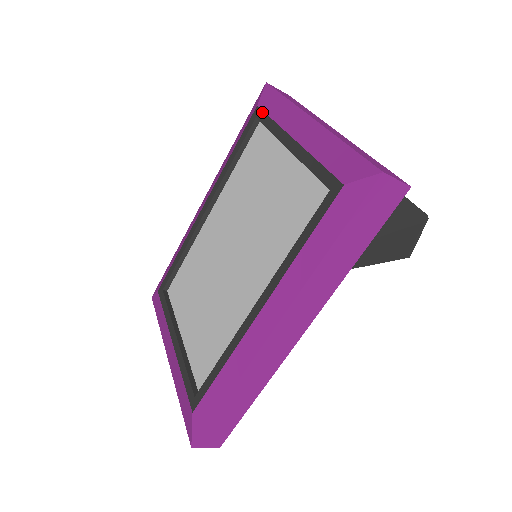
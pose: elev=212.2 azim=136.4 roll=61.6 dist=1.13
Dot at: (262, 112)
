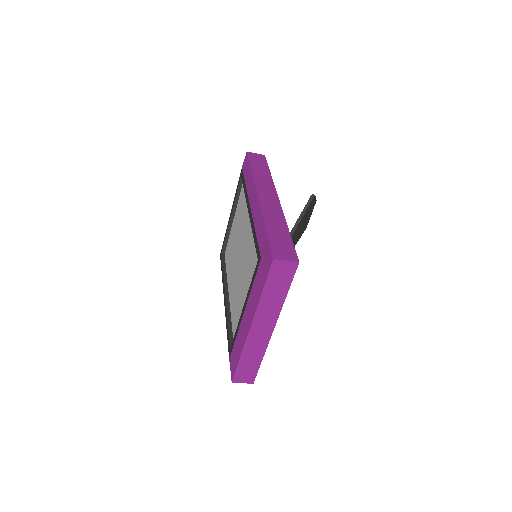
Dot at: (222, 248)
